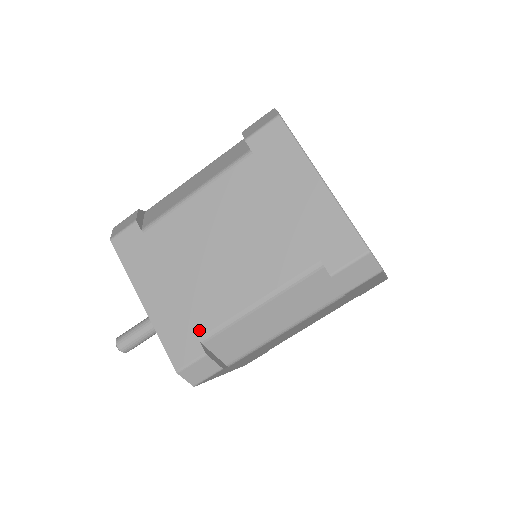
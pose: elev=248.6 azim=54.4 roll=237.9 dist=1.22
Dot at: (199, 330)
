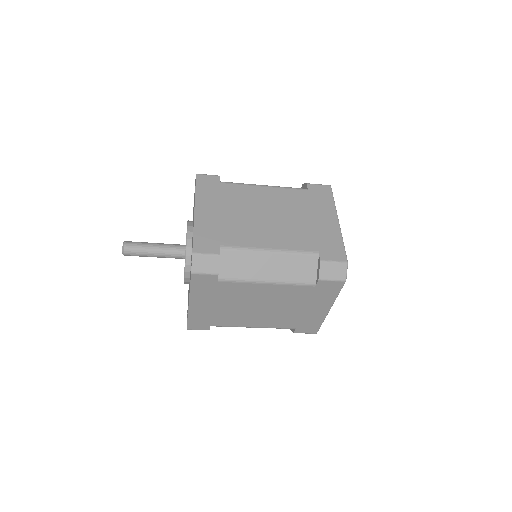
Dot at: (214, 324)
